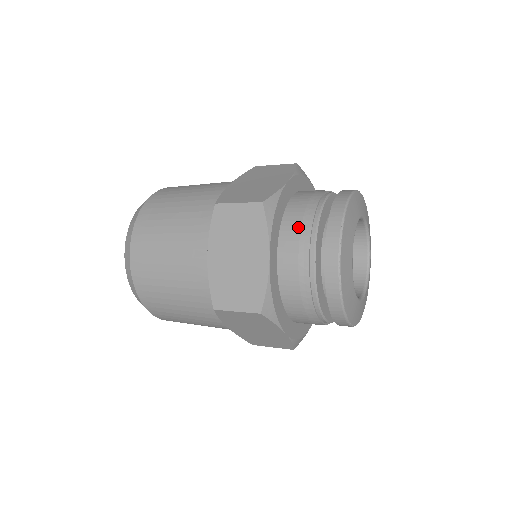
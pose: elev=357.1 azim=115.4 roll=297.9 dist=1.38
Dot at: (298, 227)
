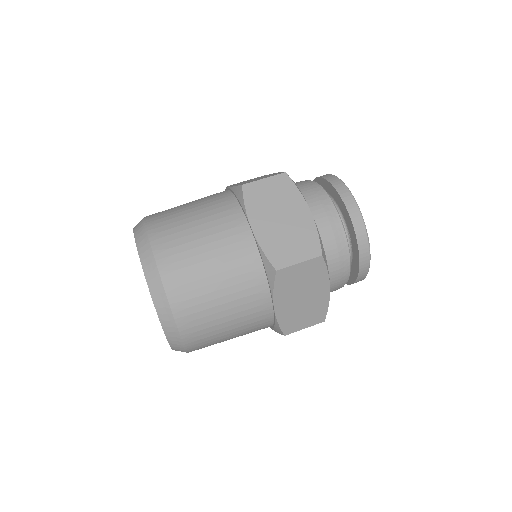
Dot at: (335, 250)
